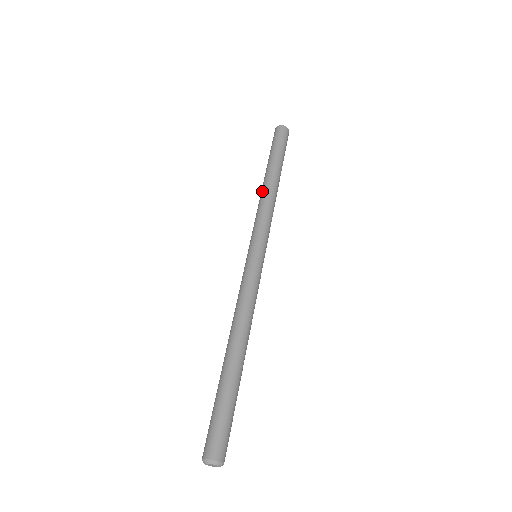
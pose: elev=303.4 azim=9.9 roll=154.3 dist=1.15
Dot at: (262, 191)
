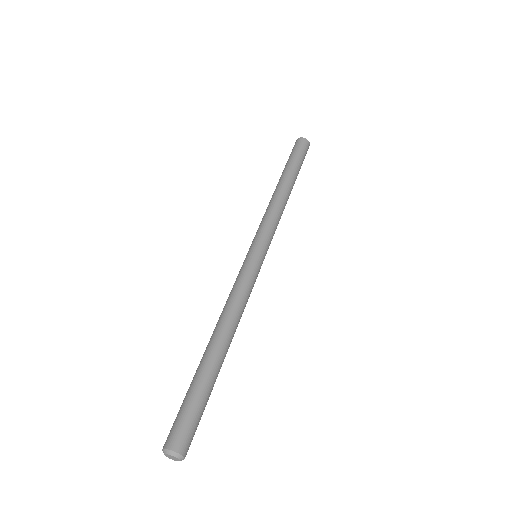
Dot at: occluded
